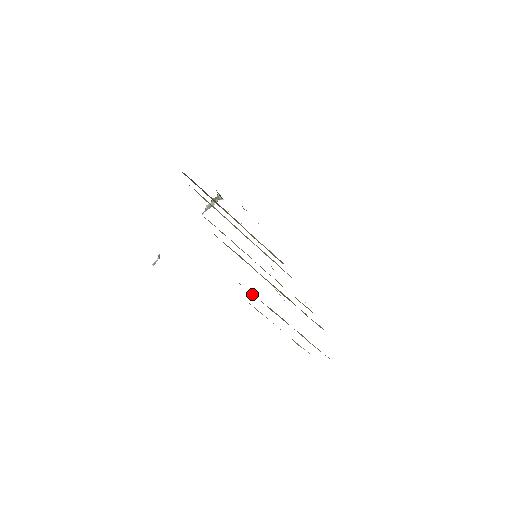
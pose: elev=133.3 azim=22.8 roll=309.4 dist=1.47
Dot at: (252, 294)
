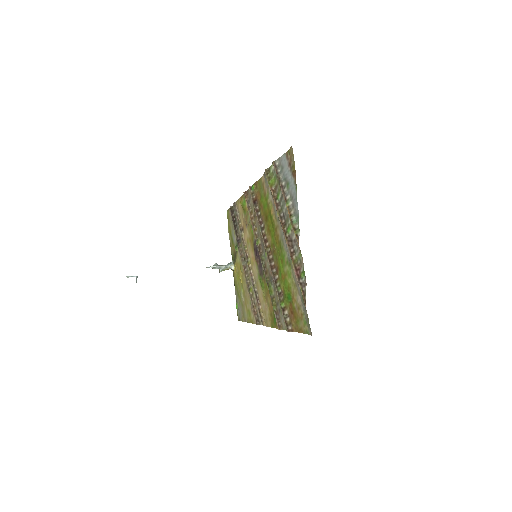
Dot at: (271, 185)
